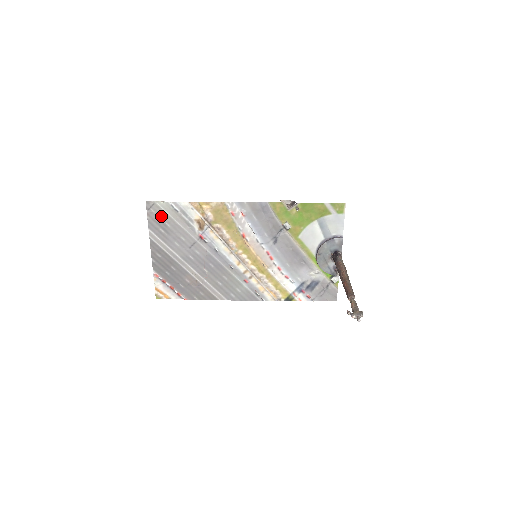
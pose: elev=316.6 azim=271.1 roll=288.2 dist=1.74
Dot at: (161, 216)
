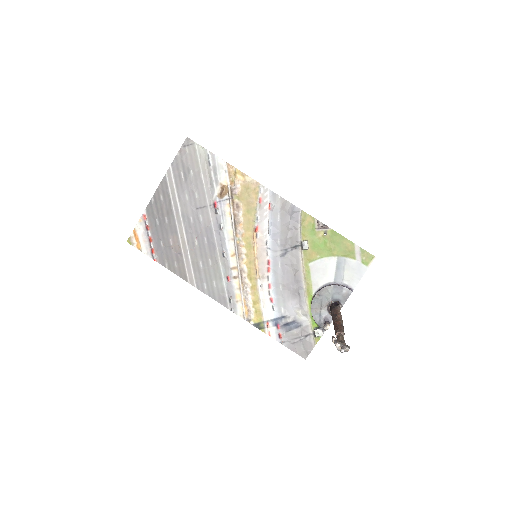
Dot at: (191, 160)
